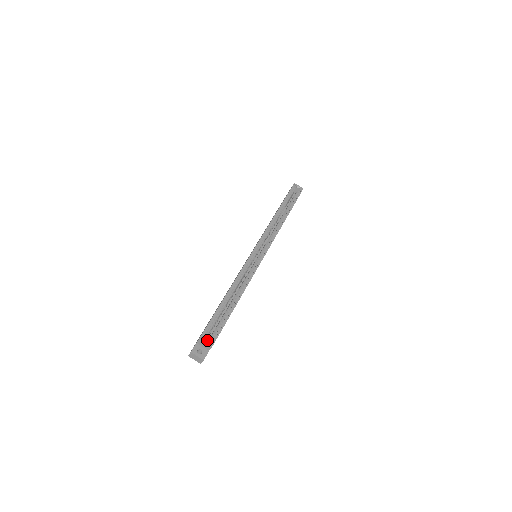
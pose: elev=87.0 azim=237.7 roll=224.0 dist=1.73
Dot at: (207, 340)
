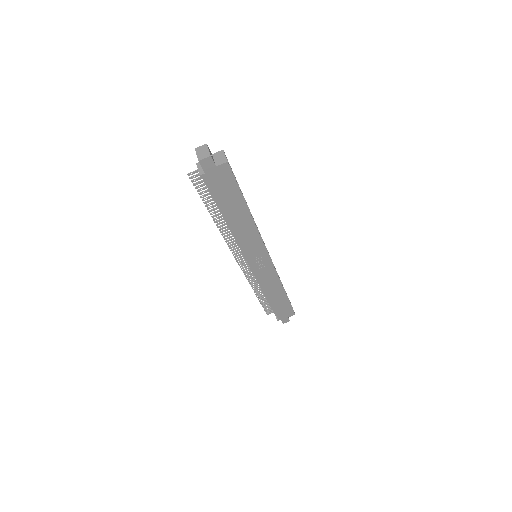
Dot at: occluded
